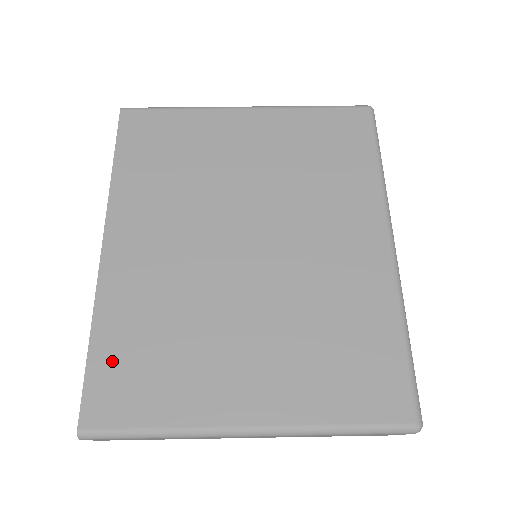
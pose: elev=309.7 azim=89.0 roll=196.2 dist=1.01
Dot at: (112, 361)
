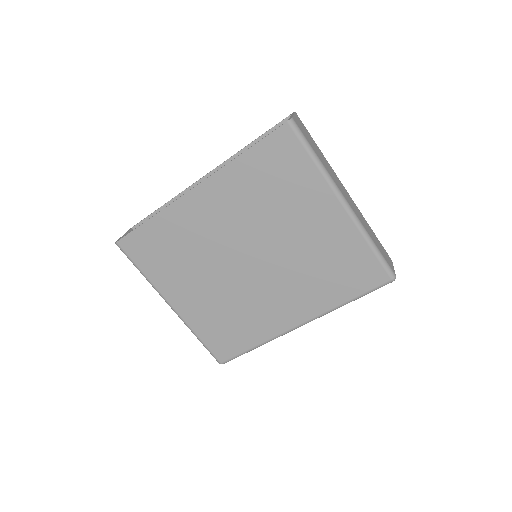
Dot at: (149, 236)
